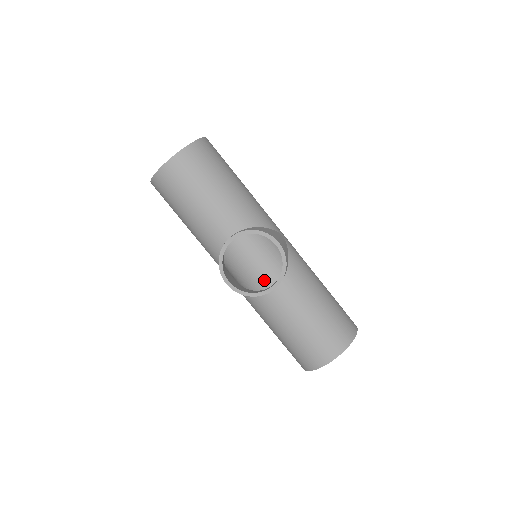
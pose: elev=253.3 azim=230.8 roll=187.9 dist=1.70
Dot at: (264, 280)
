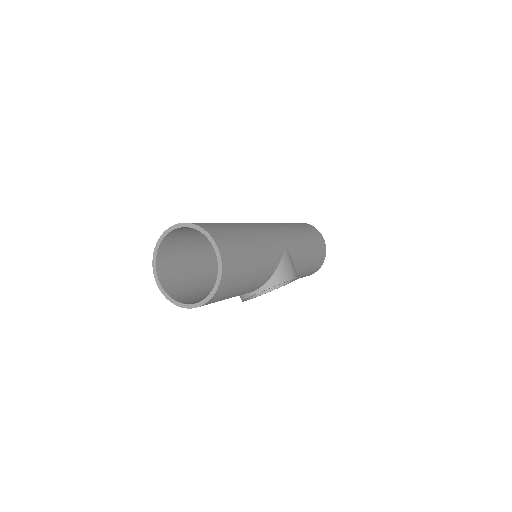
Dot at: occluded
